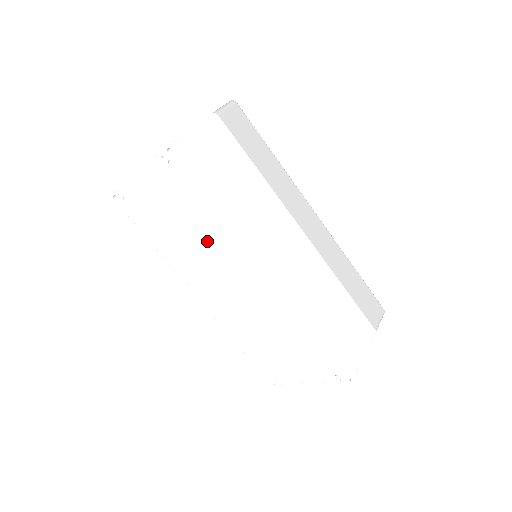
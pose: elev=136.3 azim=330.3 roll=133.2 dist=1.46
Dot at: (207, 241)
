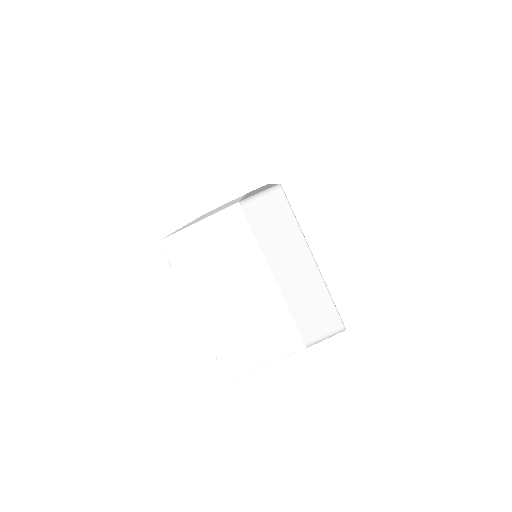
Dot at: occluded
